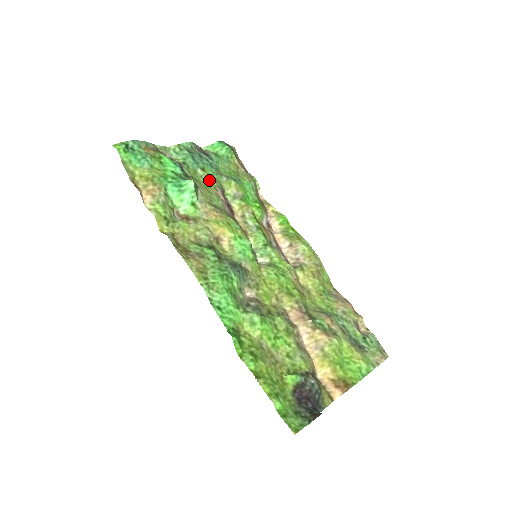
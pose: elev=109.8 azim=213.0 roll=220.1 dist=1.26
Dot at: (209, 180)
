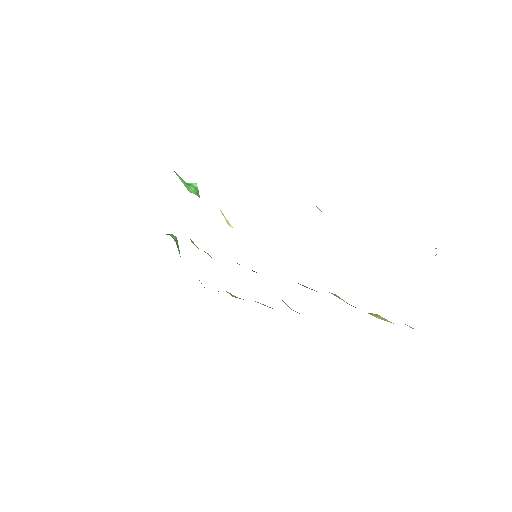
Dot at: occluded
